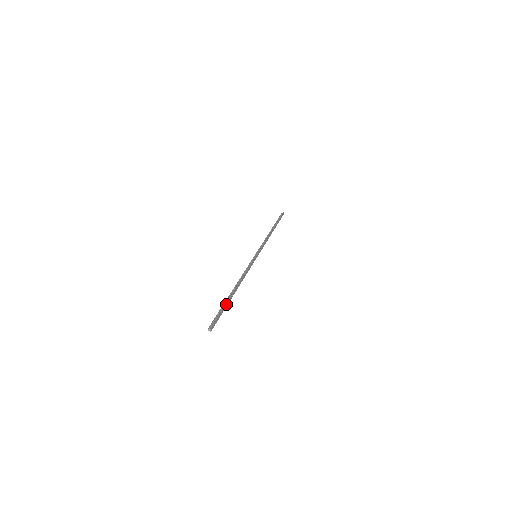
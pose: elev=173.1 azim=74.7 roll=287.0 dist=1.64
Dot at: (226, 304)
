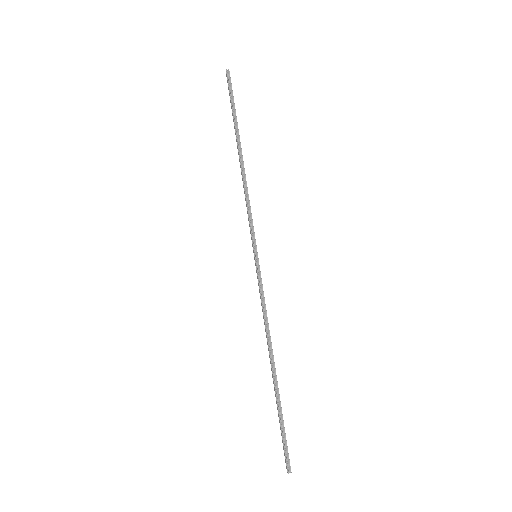
Dot at: (281, 410)
